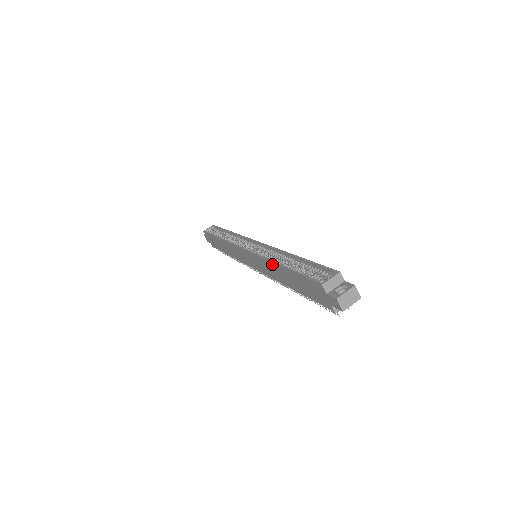
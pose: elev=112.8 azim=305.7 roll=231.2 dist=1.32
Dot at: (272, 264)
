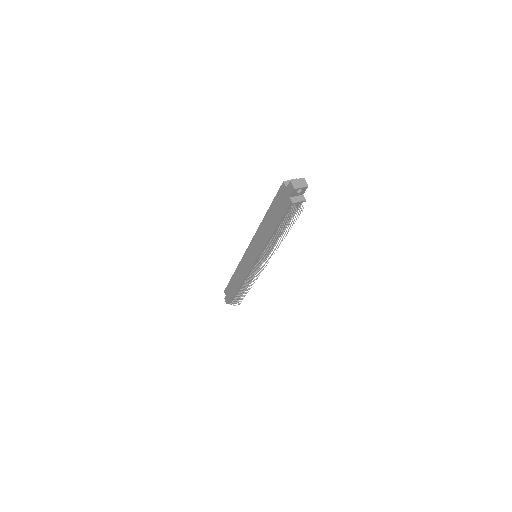
Dot at: (261, 225)
